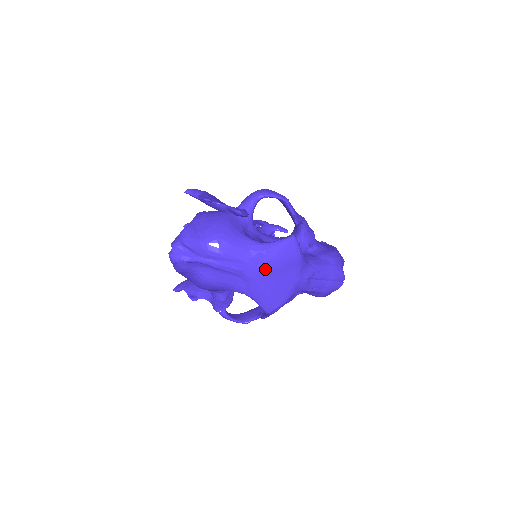
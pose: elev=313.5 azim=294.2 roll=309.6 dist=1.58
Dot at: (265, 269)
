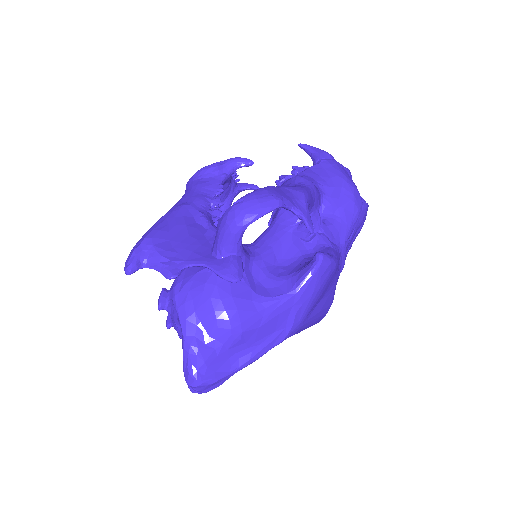
Dot at: (307, 314)
